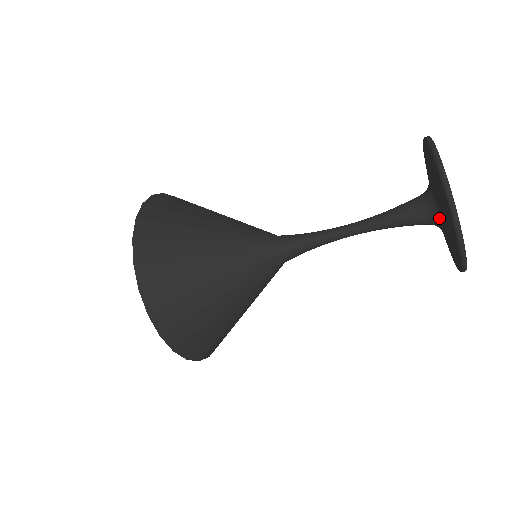
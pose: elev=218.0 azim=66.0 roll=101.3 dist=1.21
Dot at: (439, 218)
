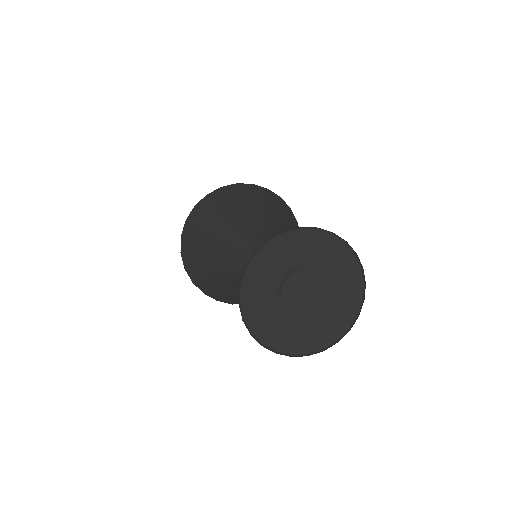
Dot at: occluded
